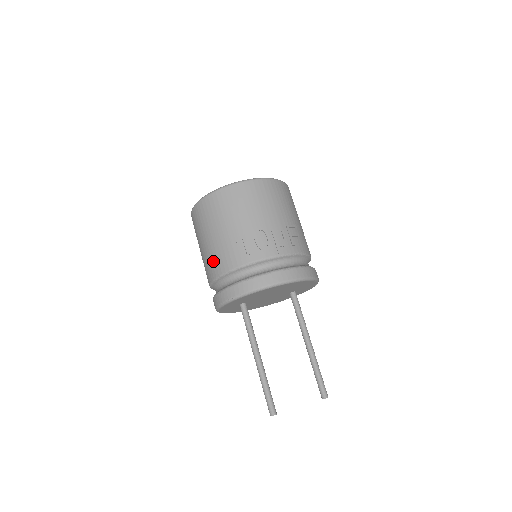
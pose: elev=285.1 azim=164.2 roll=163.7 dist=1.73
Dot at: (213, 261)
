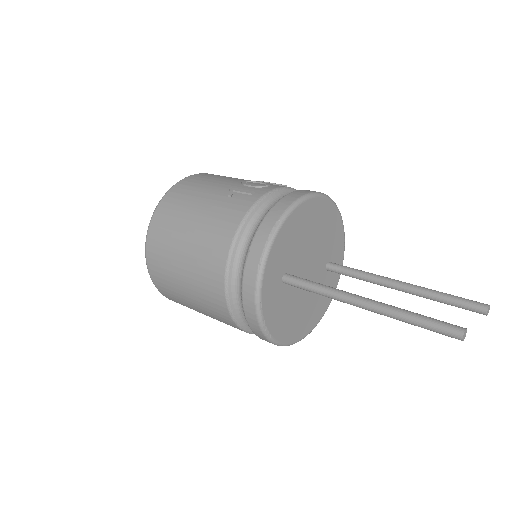
Dot at: (213, 237)
